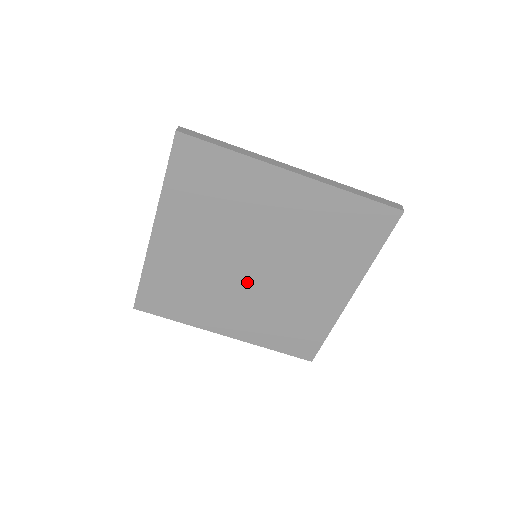
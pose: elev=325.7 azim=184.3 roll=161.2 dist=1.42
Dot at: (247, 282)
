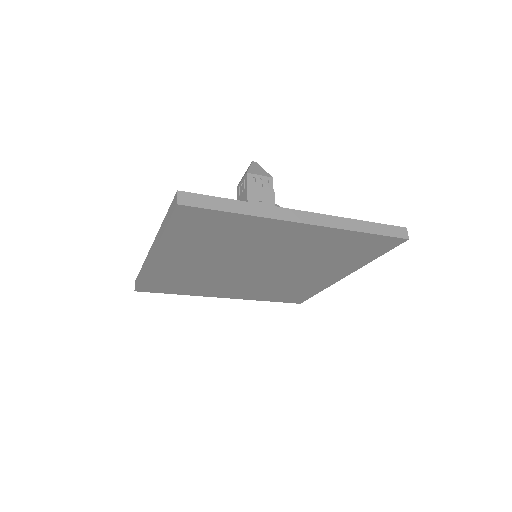
Dot at: (247, 276)
